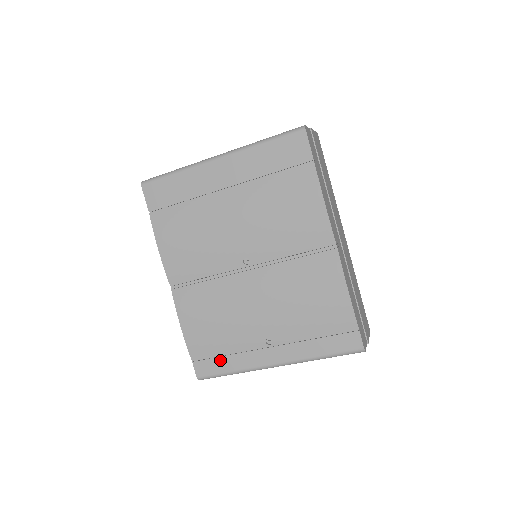
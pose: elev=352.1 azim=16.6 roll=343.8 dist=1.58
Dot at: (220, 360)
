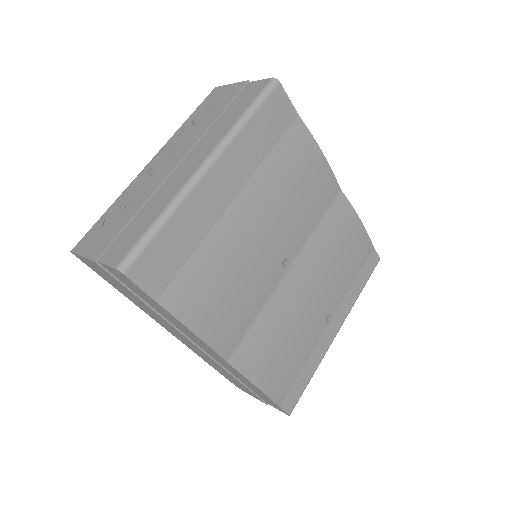
Dot at: (300, 377)
